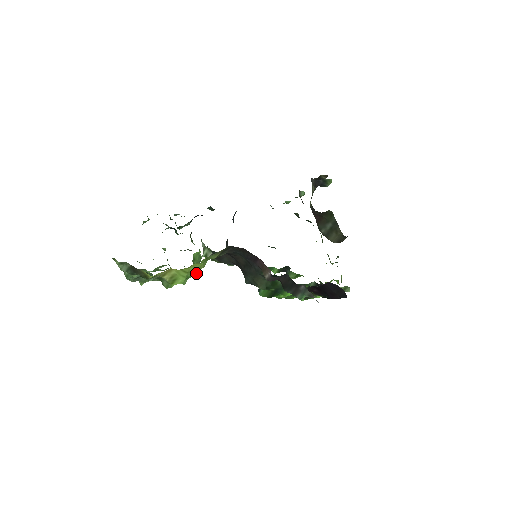
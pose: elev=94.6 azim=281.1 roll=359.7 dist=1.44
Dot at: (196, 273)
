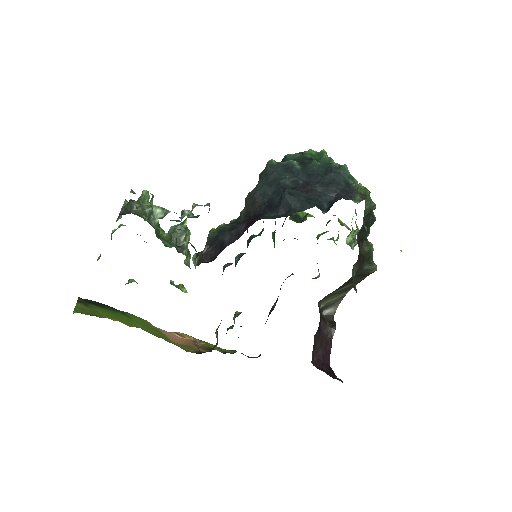
Dot at: occluded
